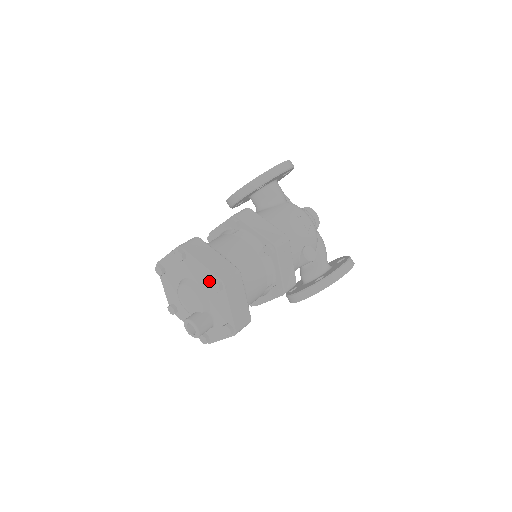
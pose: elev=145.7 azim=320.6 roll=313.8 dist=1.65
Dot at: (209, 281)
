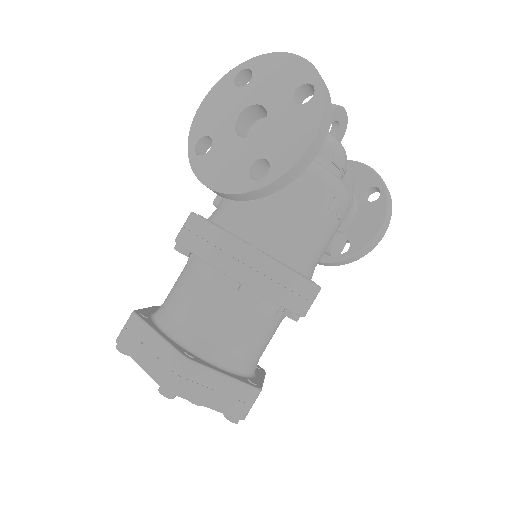
Dot at: occluded
